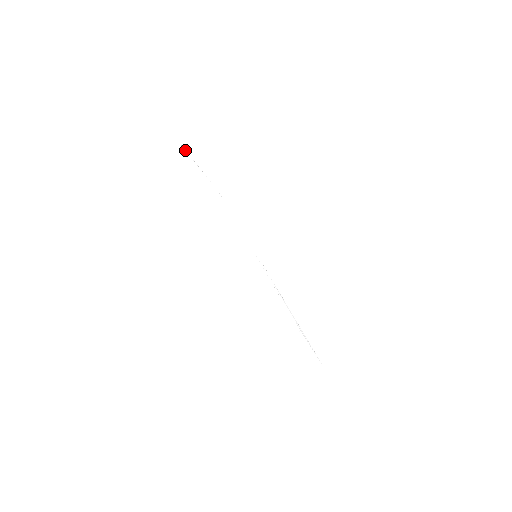
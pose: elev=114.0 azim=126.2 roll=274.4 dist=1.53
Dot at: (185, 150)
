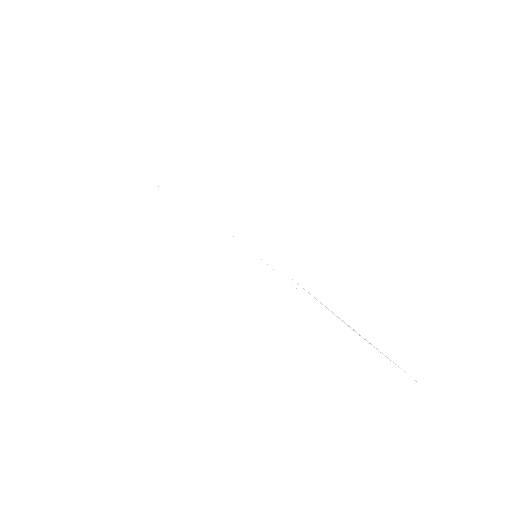
Dot at: occluded
